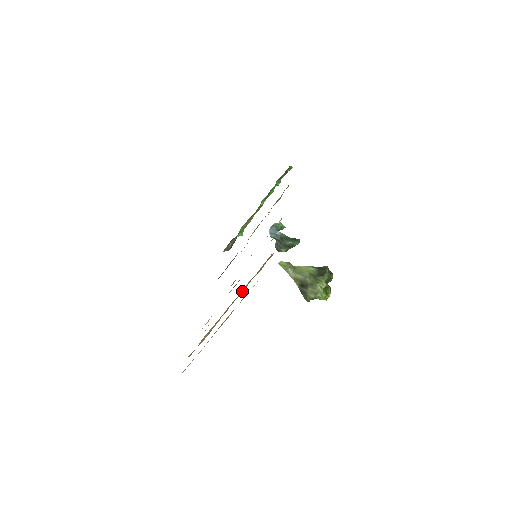
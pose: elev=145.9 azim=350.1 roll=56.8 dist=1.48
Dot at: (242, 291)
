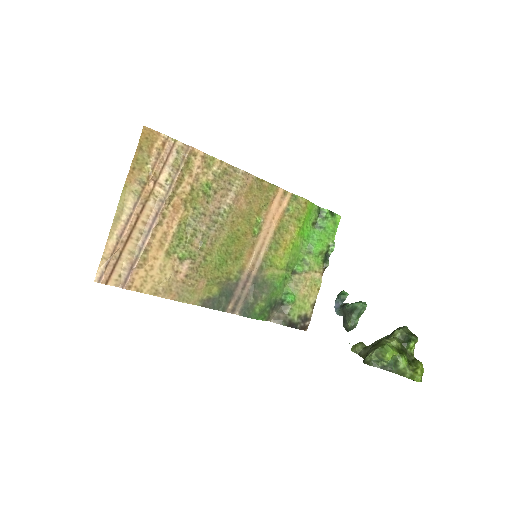
Dot at: (166, 190)
